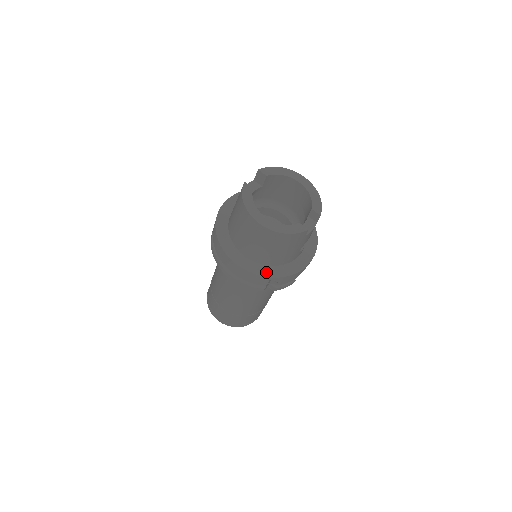
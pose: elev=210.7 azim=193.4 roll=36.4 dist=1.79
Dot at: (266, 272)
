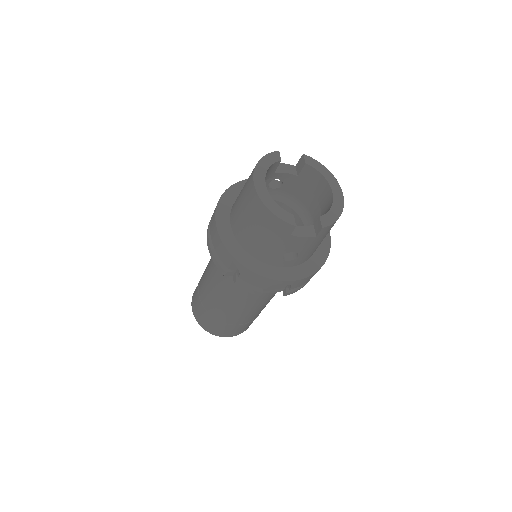
Dot at: (235, 250)
